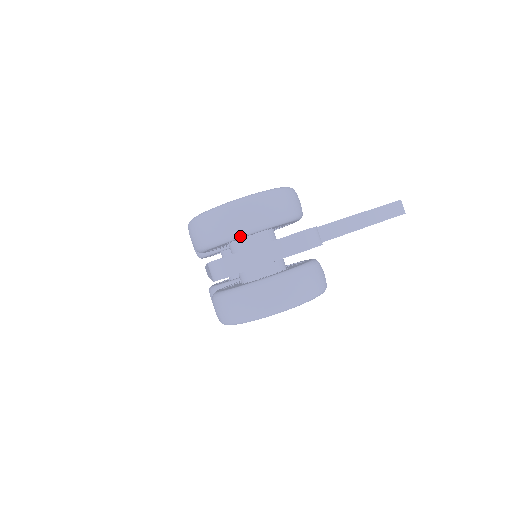
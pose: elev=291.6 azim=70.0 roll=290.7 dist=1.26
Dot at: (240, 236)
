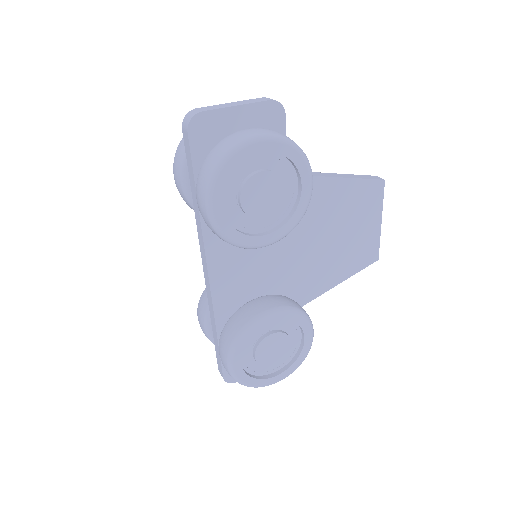
Dot at: occluded
